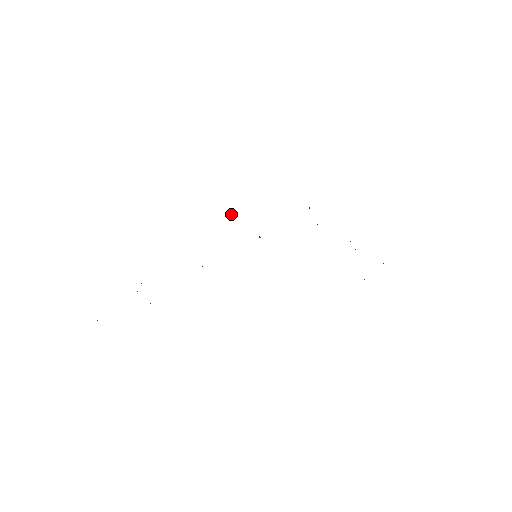
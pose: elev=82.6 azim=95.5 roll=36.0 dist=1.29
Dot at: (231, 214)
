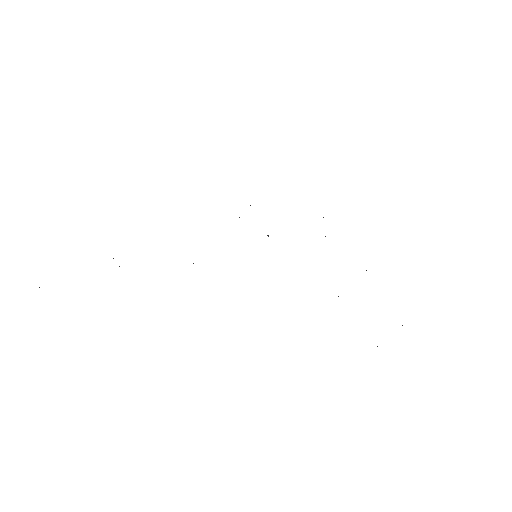
Dot at: (250, 205)
